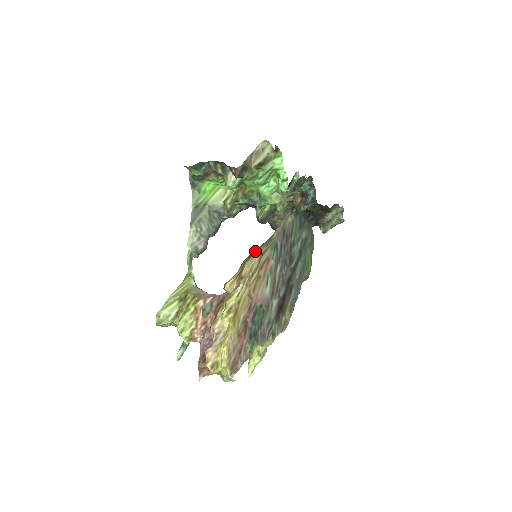
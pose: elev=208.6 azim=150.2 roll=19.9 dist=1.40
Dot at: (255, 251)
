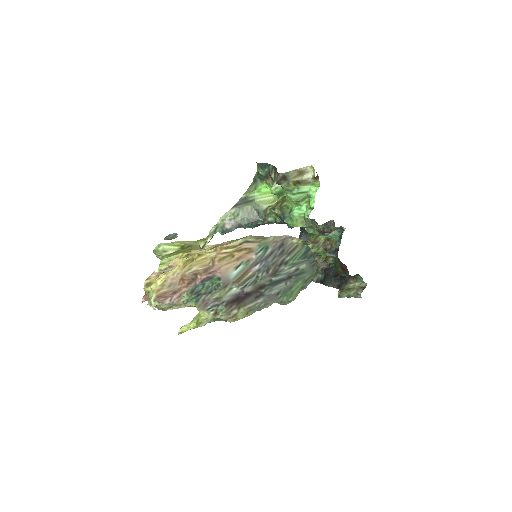
Dot at: occluded
